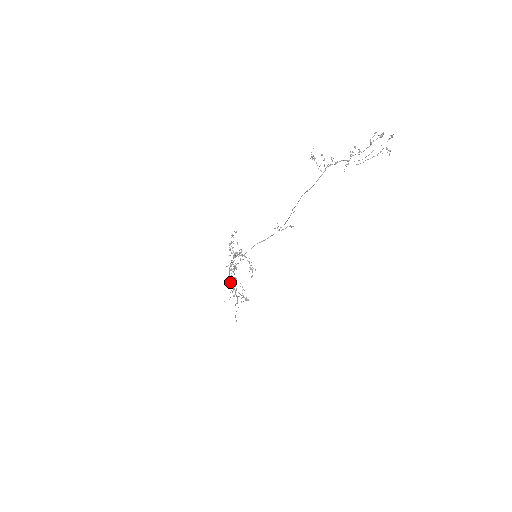
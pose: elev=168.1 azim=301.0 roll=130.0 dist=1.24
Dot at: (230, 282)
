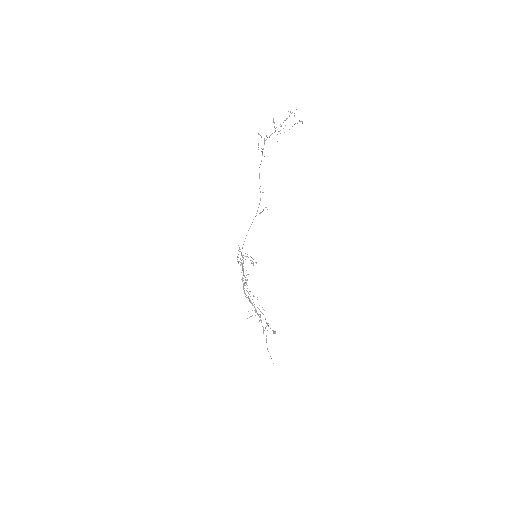
Dot at: (247, 297)
